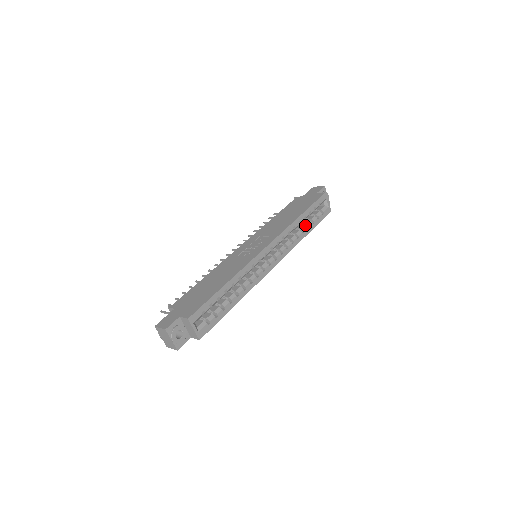
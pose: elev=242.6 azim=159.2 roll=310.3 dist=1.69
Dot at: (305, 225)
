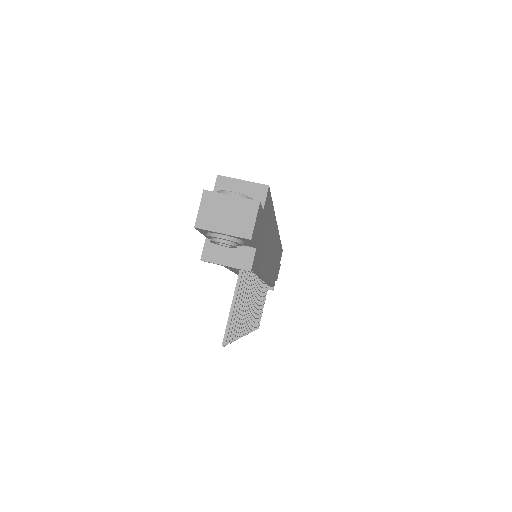
Dot at: occluded
